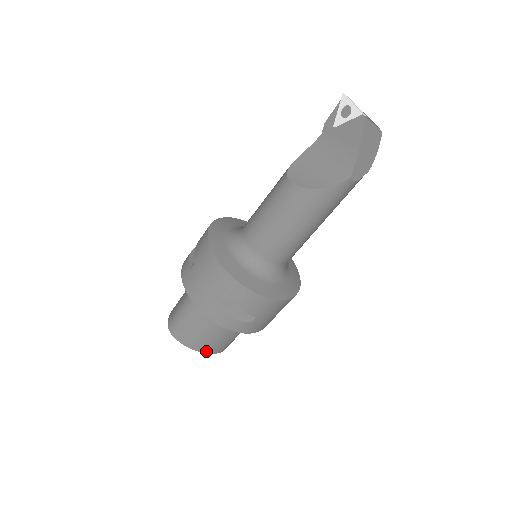
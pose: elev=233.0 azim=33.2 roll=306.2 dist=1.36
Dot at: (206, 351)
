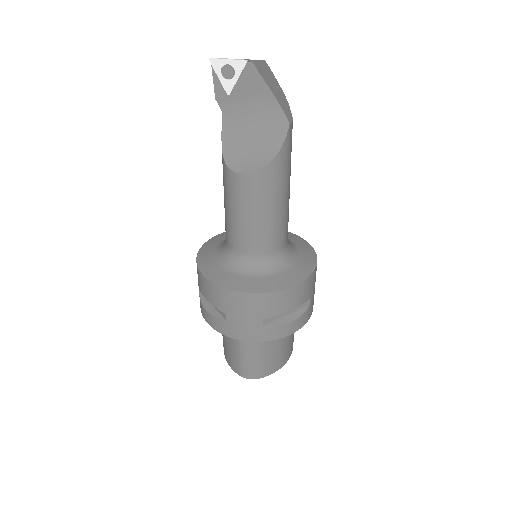
Dot at: (286, 360)
